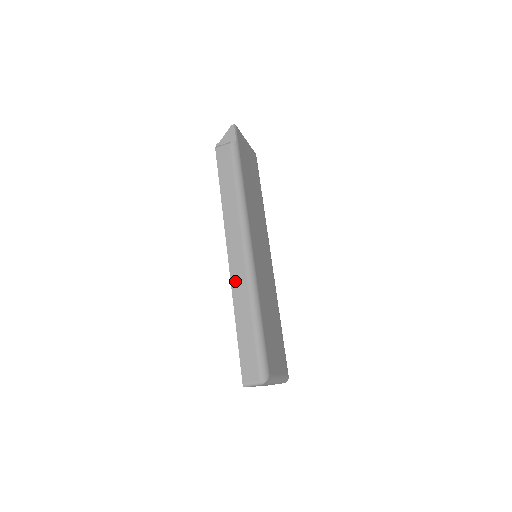
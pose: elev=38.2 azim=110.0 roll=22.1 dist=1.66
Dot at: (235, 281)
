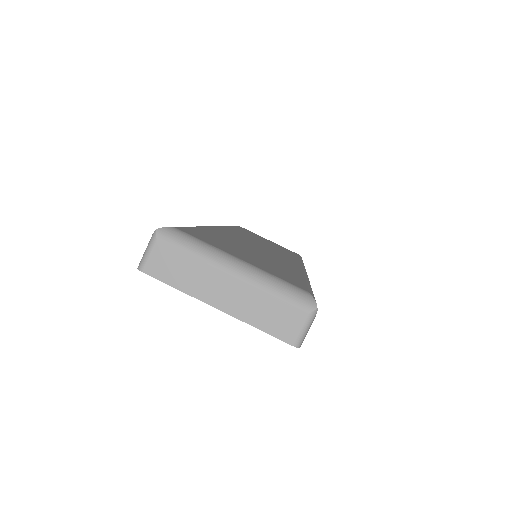
Dot at: occluded
